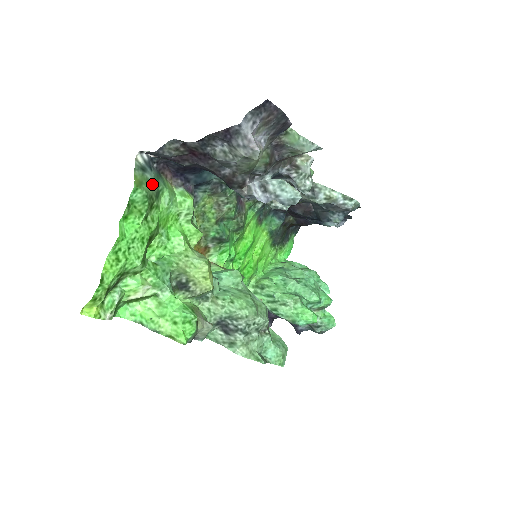
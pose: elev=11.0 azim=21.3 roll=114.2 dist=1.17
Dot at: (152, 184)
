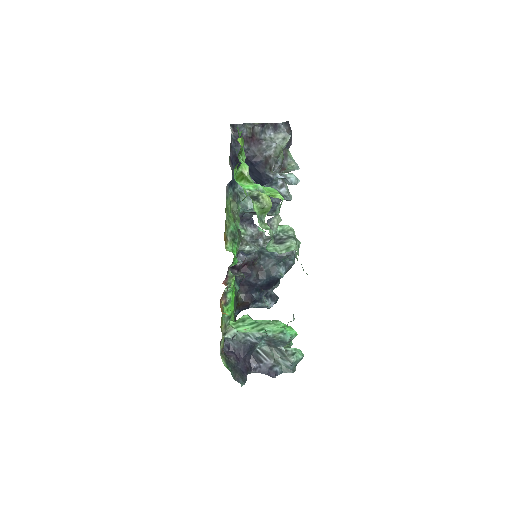
Dot at: occluded
